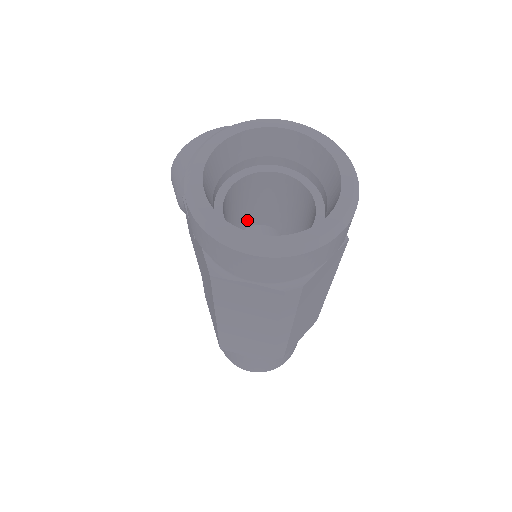
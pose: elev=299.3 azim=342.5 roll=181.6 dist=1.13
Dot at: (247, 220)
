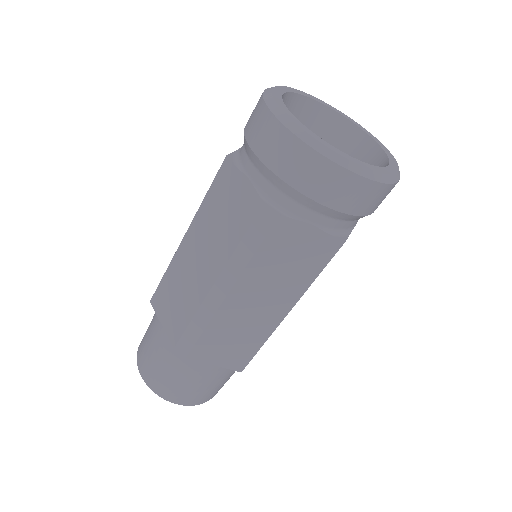
Dot at: occluded
